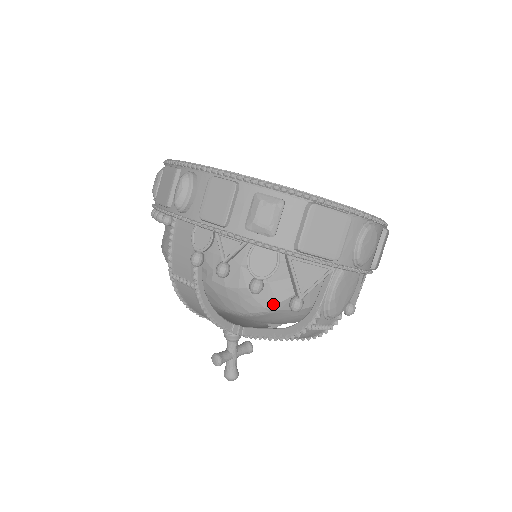
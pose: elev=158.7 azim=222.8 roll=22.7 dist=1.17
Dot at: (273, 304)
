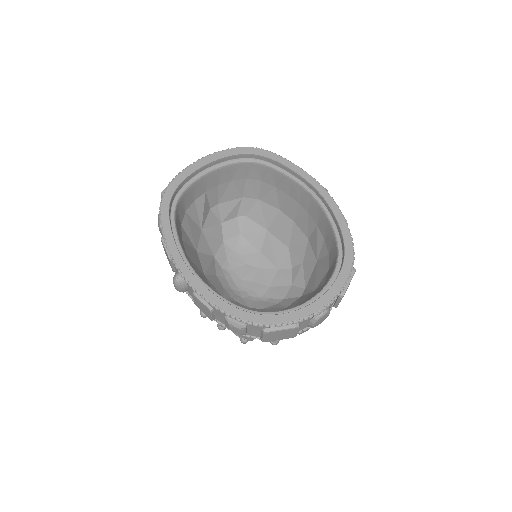
Dot at: occluded
